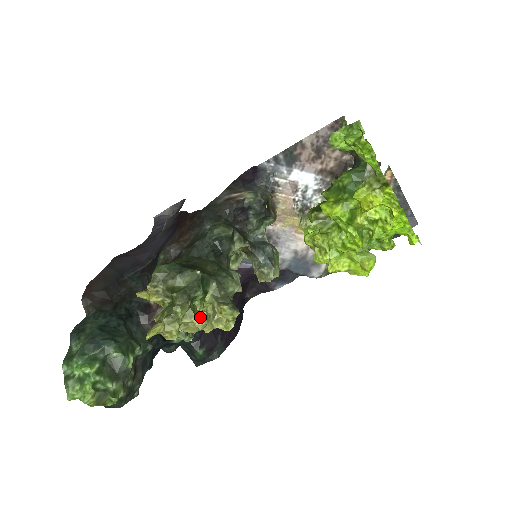
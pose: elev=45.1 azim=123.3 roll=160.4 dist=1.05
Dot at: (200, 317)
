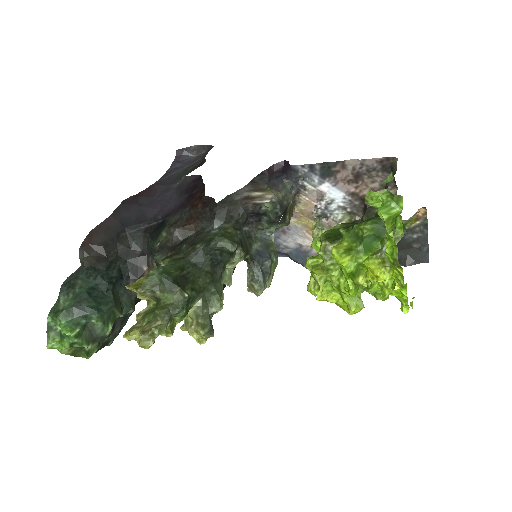
Dot at: occluded
